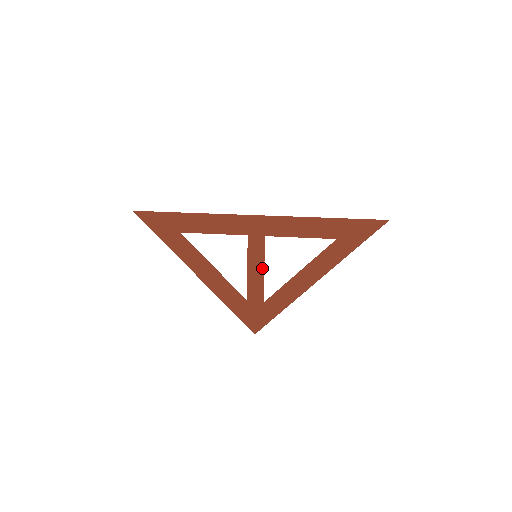
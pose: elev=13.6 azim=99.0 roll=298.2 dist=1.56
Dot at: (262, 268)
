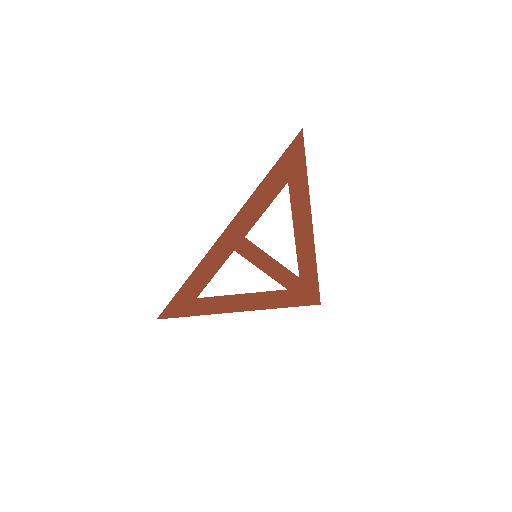
Dot at: (269, 259)
